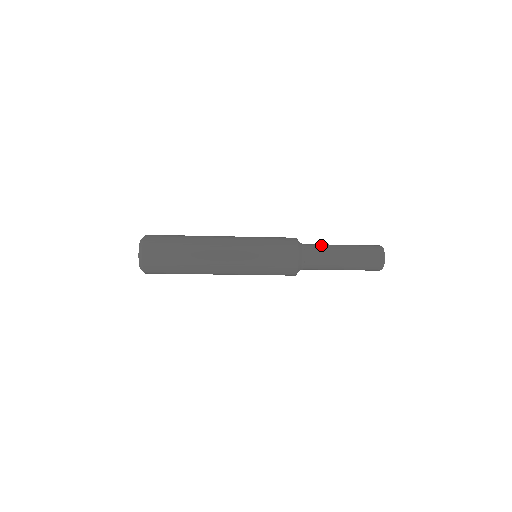
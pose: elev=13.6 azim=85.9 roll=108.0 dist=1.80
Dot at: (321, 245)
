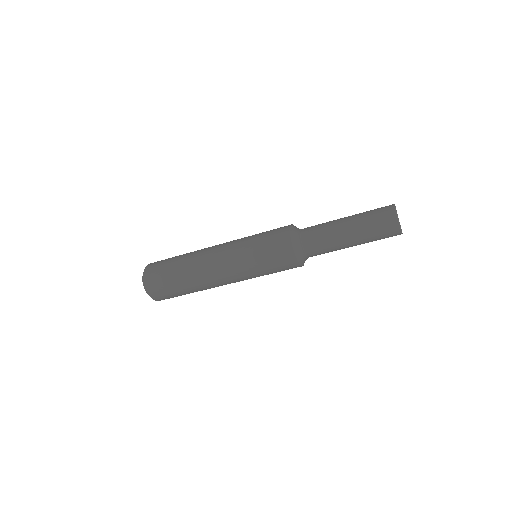
Dot at: occluded
